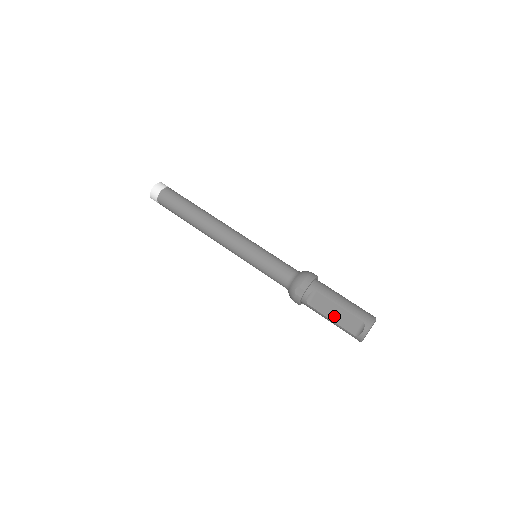
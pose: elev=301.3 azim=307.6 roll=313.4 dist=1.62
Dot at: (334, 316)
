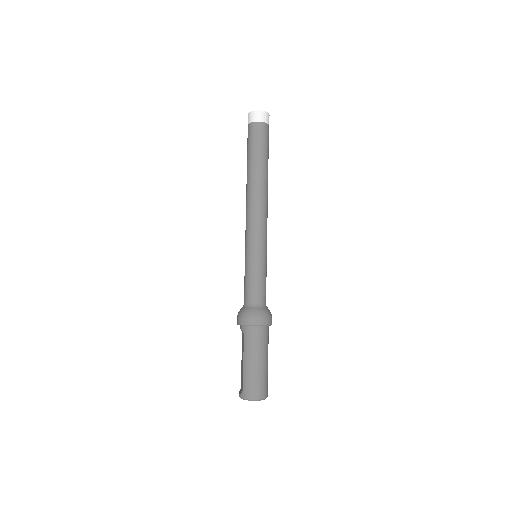
Dot at: (242, 361)
